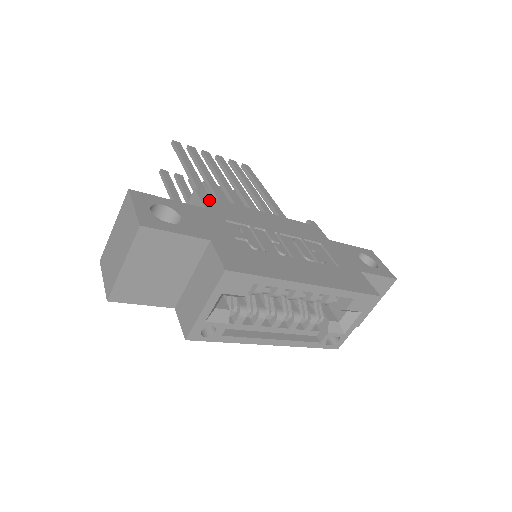
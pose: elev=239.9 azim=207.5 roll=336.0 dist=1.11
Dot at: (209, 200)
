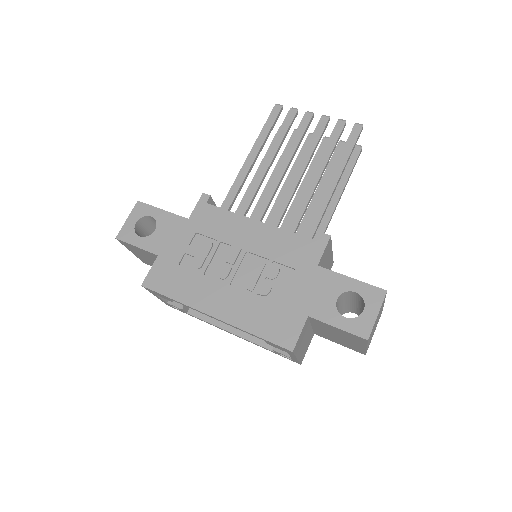
Dot at: (203, 208)
